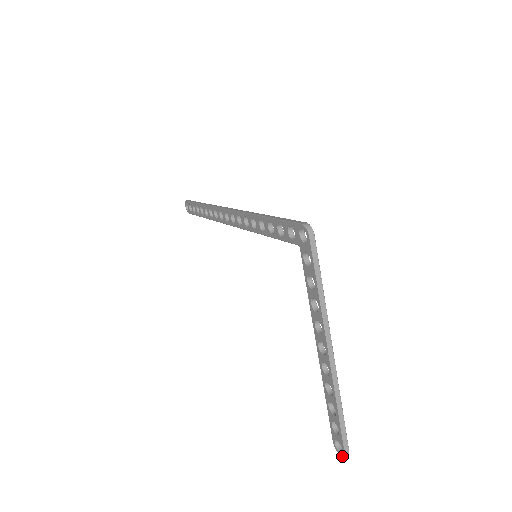
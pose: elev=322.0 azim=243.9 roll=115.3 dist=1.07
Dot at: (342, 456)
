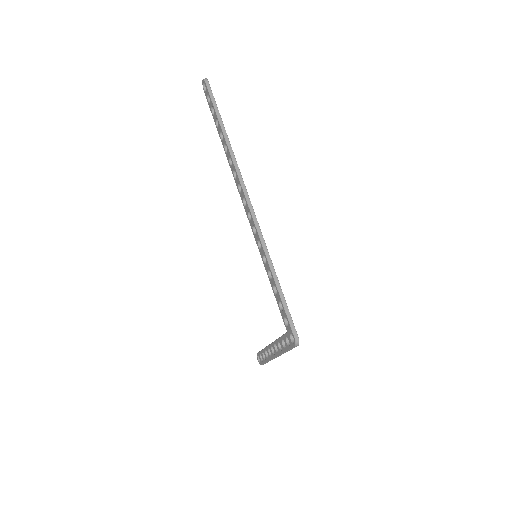
Dot at: (259, 363)
